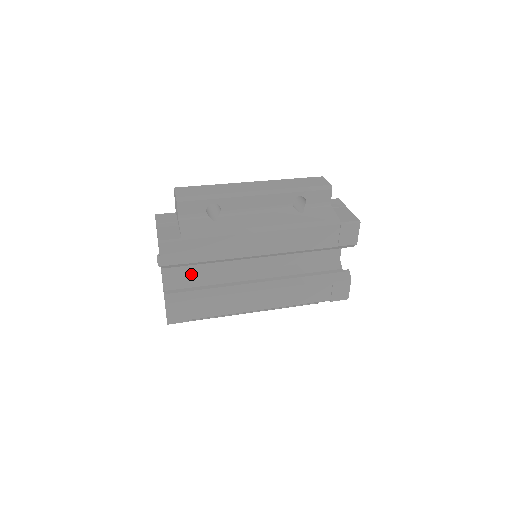
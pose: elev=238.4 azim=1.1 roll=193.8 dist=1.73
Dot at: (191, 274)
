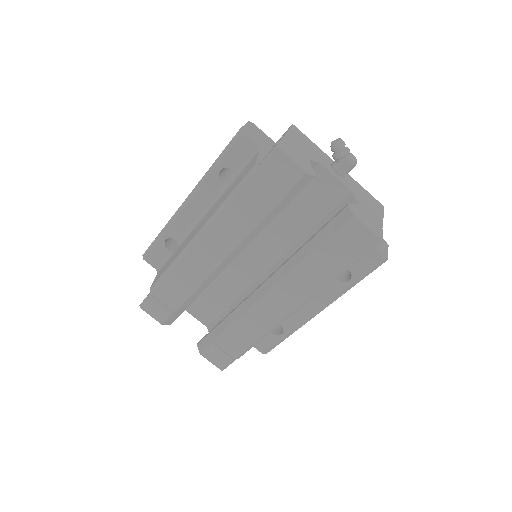
Dot at: (222, 309)
